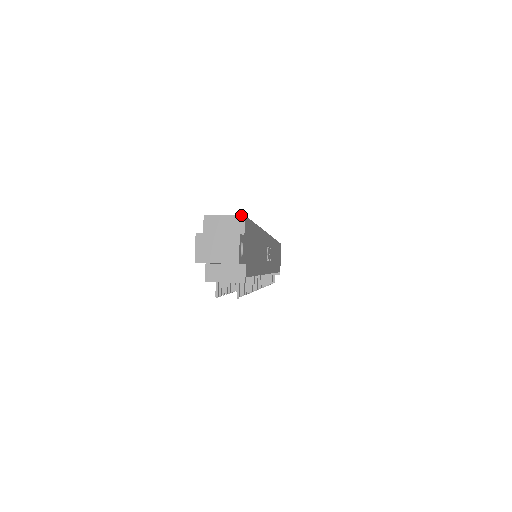
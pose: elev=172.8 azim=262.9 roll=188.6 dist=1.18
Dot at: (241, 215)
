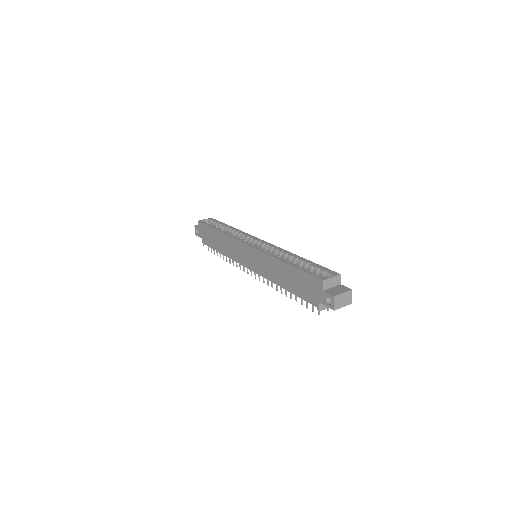
Dot at: (339, 275)
